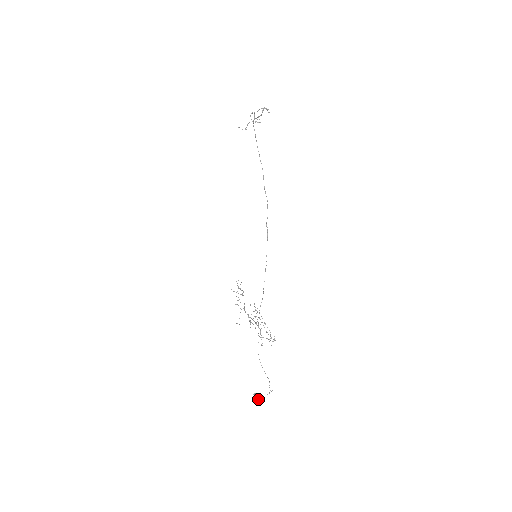
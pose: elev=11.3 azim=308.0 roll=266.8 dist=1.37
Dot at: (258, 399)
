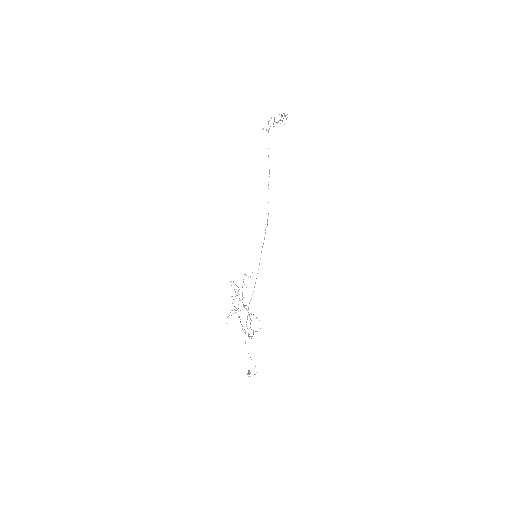
Dot at: occluded
